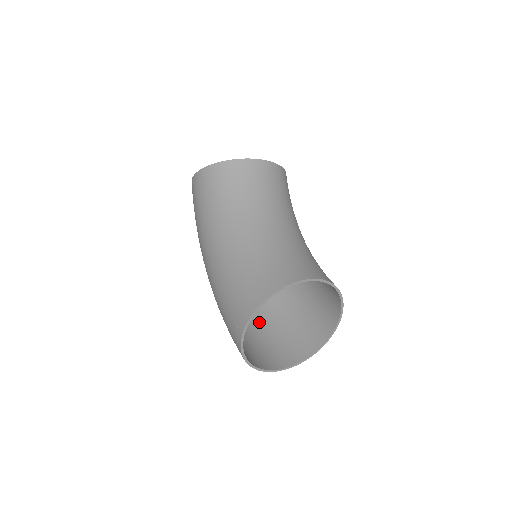
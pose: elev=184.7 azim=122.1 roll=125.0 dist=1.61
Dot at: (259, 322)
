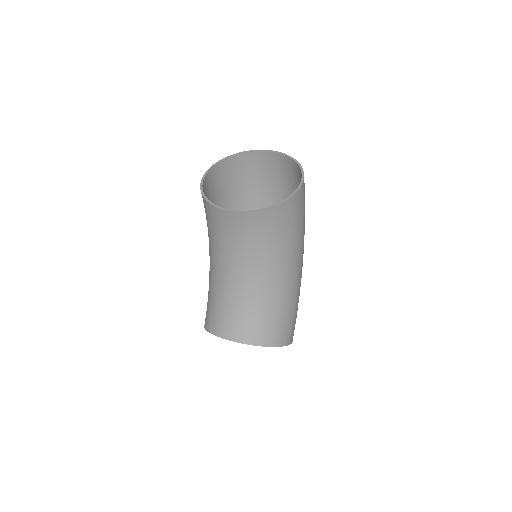
Dot at: occluded
